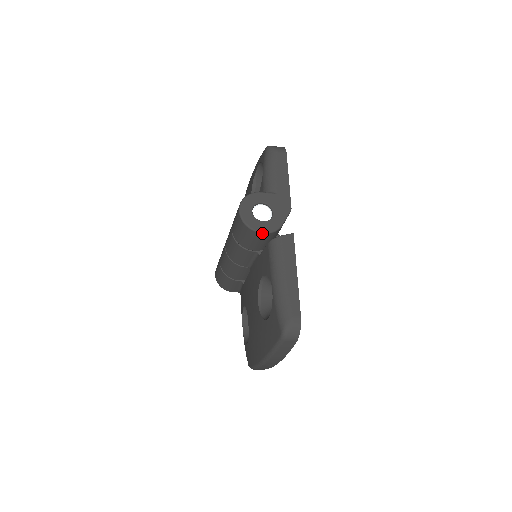
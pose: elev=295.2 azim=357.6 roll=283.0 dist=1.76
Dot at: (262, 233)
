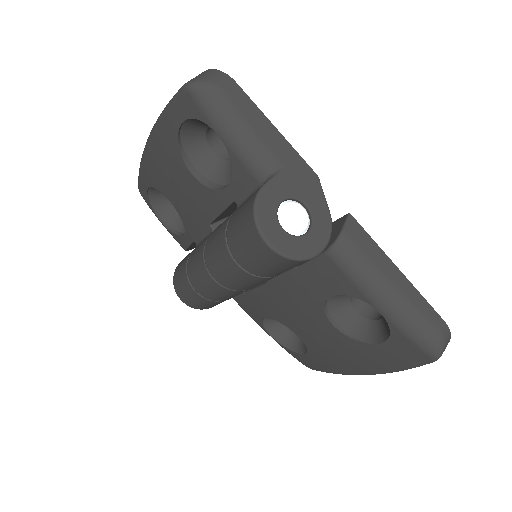
Dot at: occluded
